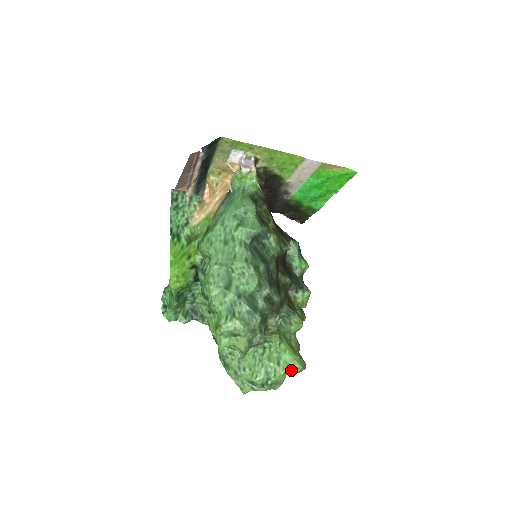
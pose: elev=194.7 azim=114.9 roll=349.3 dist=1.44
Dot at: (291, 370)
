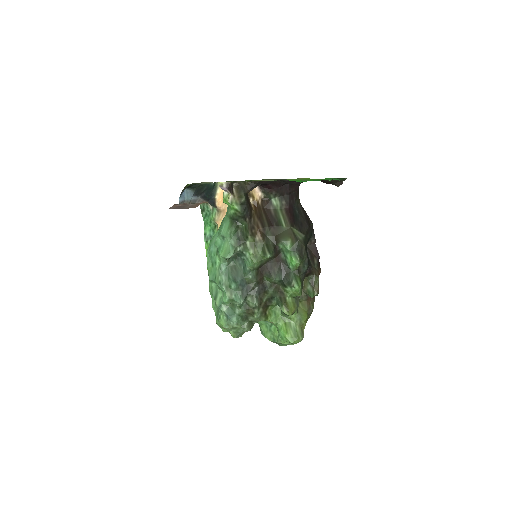
Dot at: occluded
